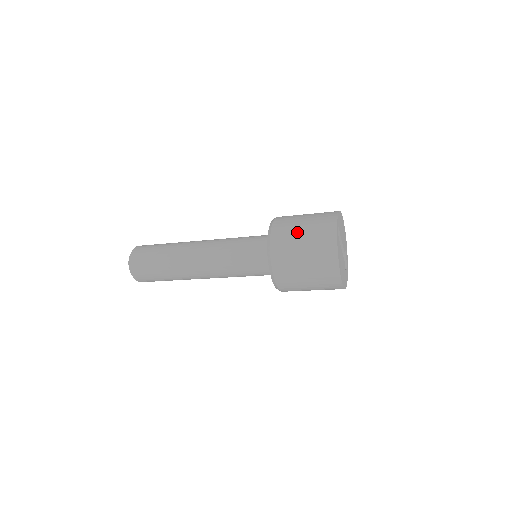
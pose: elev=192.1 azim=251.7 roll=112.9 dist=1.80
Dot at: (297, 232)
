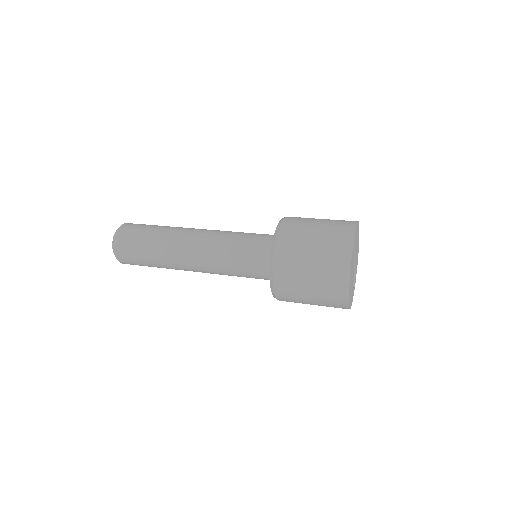
Dot at: (308, 238)
